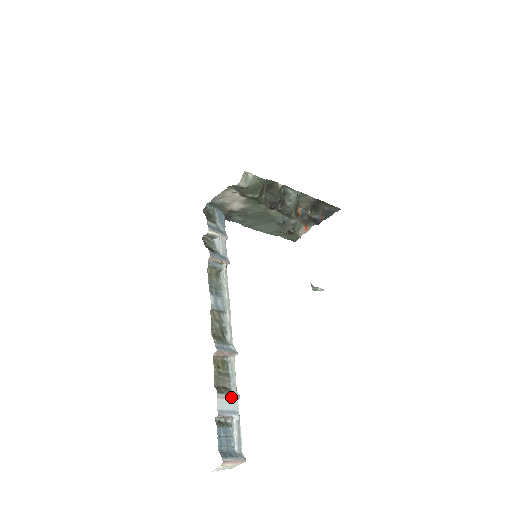
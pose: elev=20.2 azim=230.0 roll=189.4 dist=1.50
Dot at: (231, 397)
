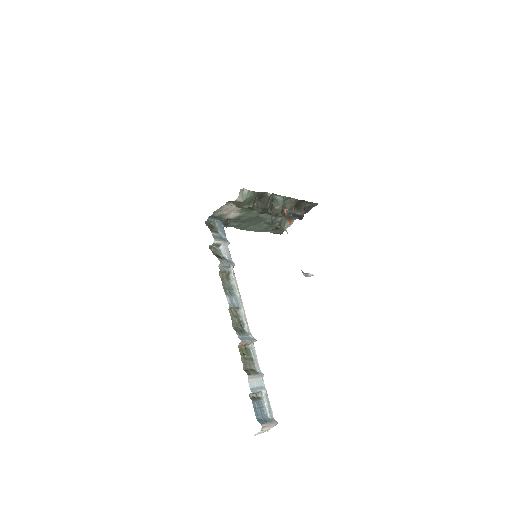
Dot at: (258, 376)
